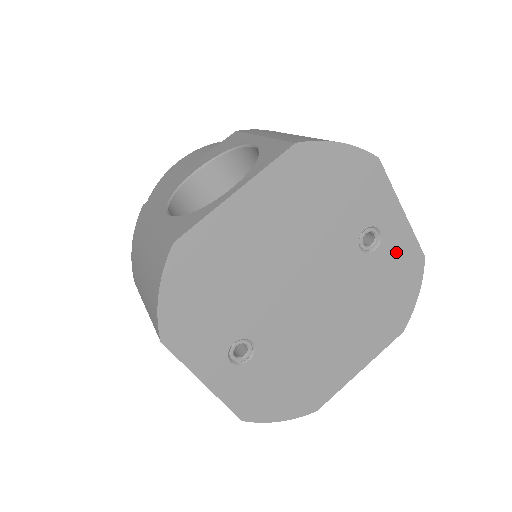
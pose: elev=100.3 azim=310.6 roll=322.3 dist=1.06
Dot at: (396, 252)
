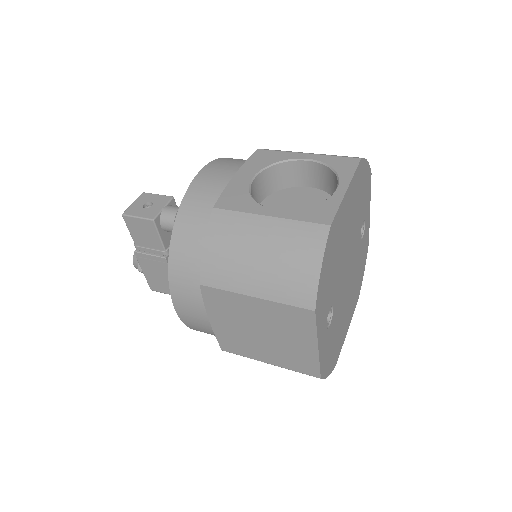
Dot at: (365, 239)
